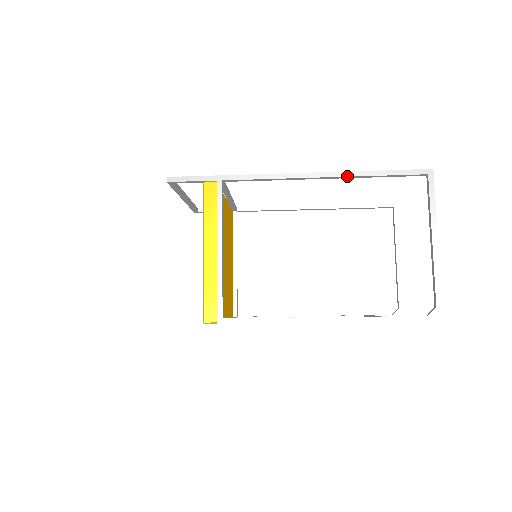
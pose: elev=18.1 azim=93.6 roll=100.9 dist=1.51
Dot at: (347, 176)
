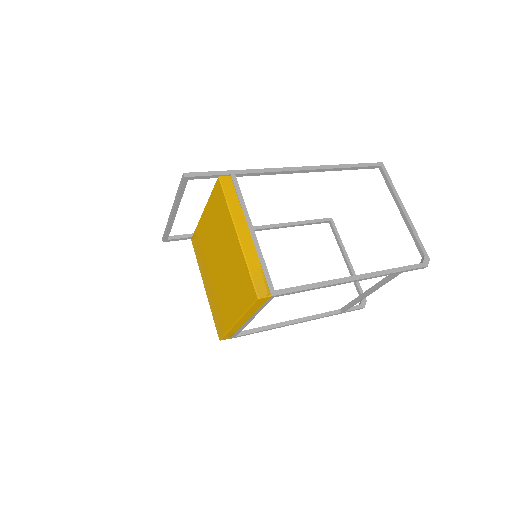
Dot at: (330, 168)
